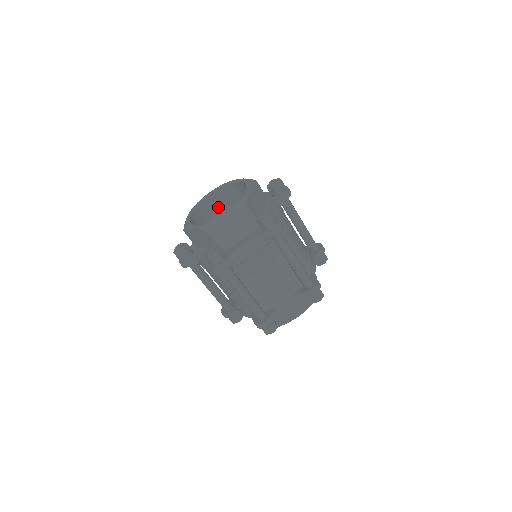
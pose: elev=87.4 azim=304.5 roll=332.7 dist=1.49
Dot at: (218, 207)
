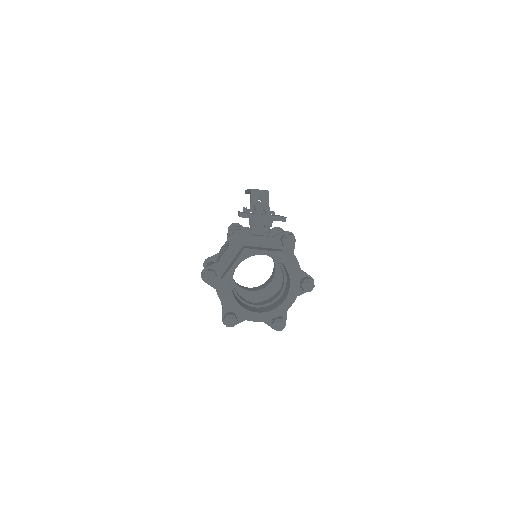
Dot at: occluded
